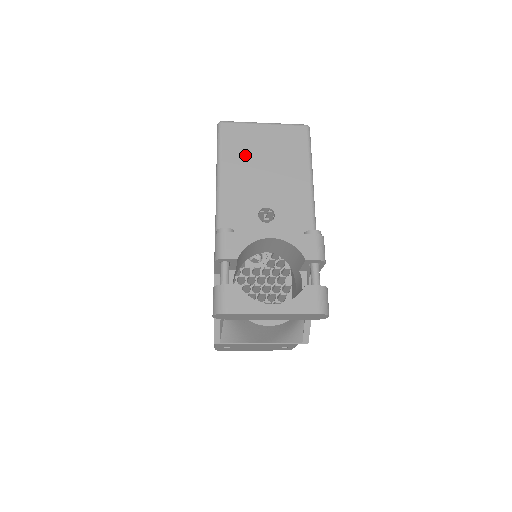
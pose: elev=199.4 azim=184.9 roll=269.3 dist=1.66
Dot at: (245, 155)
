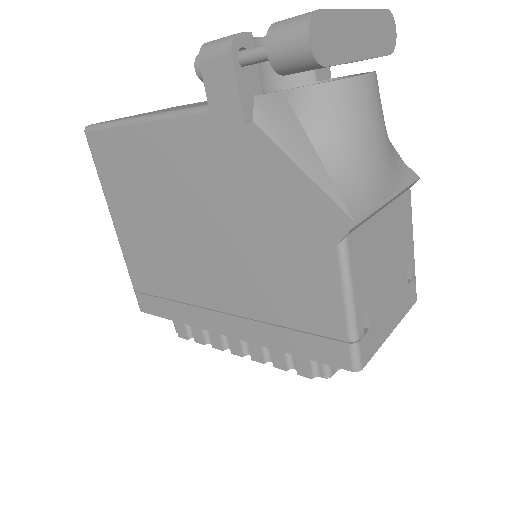
Dot at: (143, 114)
